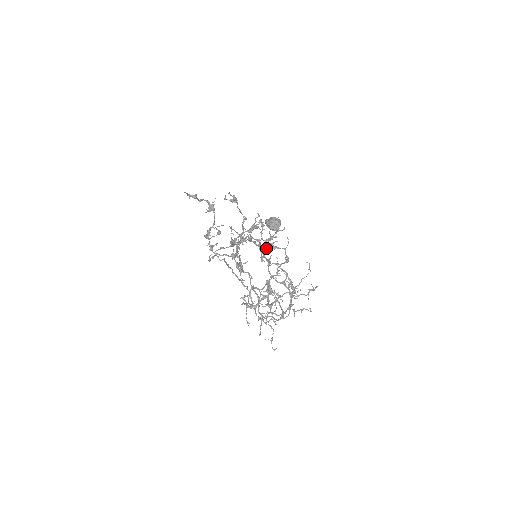
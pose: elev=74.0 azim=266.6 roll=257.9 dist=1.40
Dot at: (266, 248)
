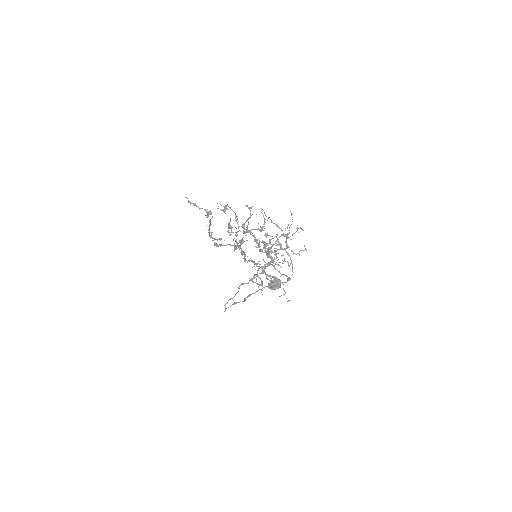
Dot at: (262, 249)
